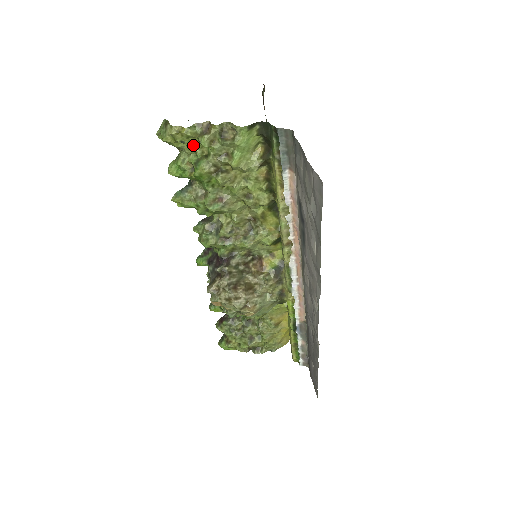
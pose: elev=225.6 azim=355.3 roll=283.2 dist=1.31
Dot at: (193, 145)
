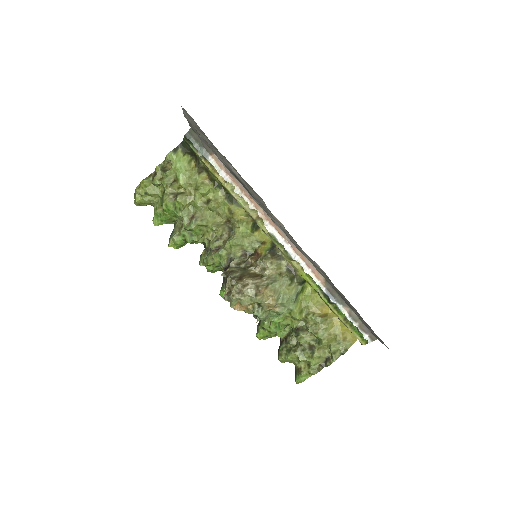
Dot at: (153, 191)
